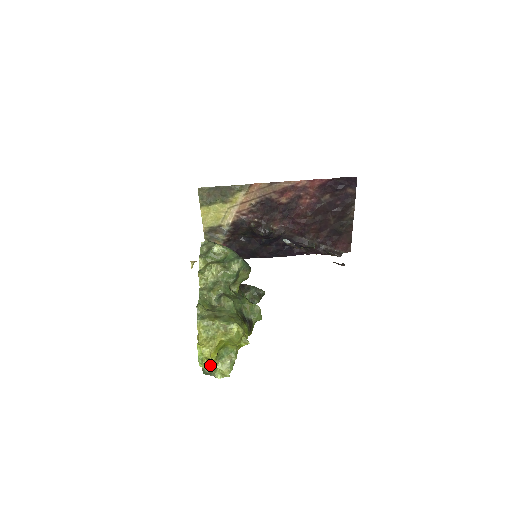
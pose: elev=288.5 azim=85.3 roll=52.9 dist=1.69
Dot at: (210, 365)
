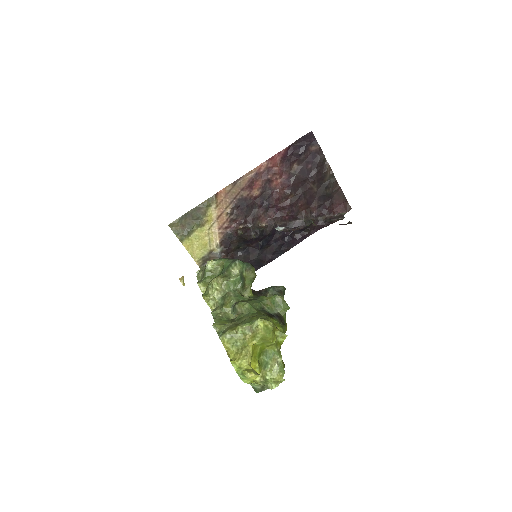
Dot at: (253, 374)
